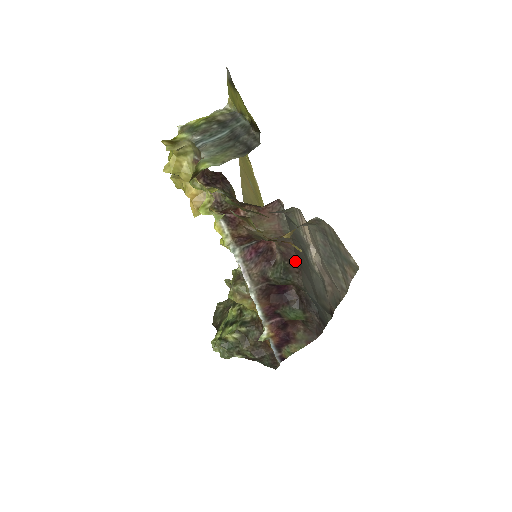
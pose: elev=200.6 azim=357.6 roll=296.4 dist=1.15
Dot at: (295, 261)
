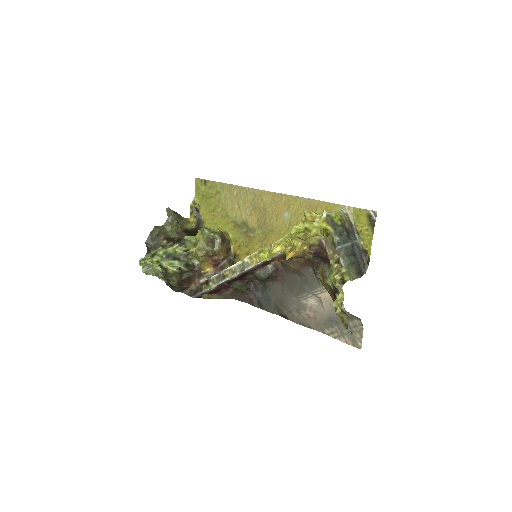
Dot at: (280, 276)
